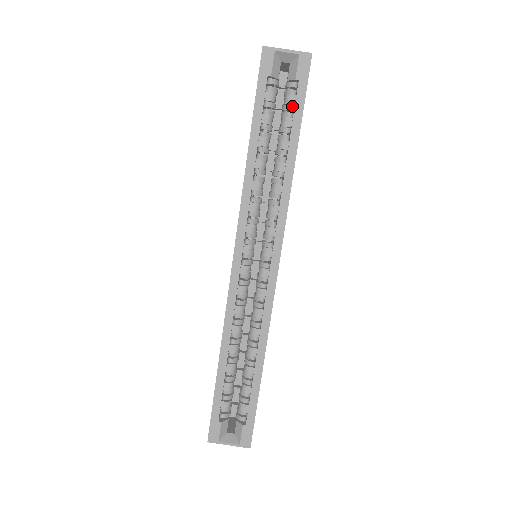
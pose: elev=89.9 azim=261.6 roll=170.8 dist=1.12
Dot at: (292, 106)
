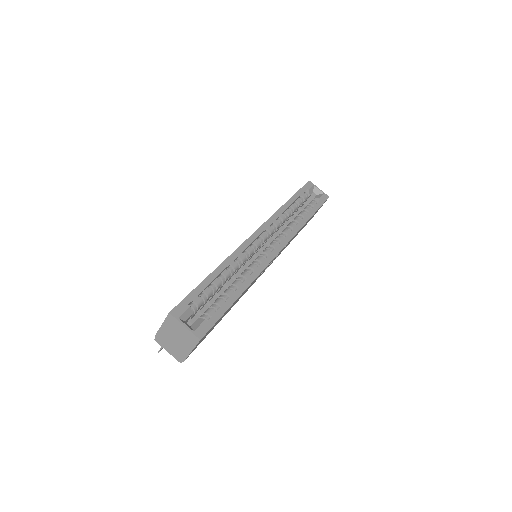
Dot at: (312, 207)
